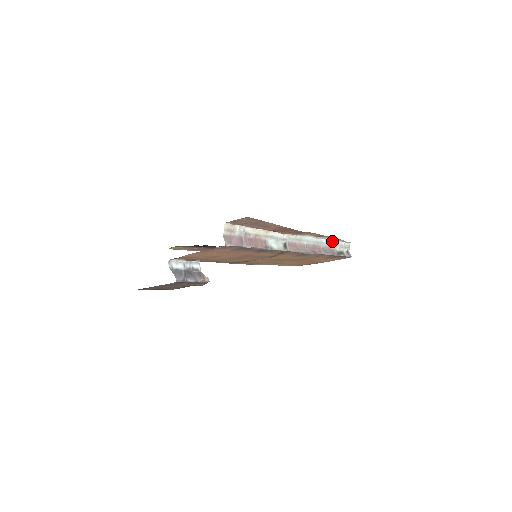
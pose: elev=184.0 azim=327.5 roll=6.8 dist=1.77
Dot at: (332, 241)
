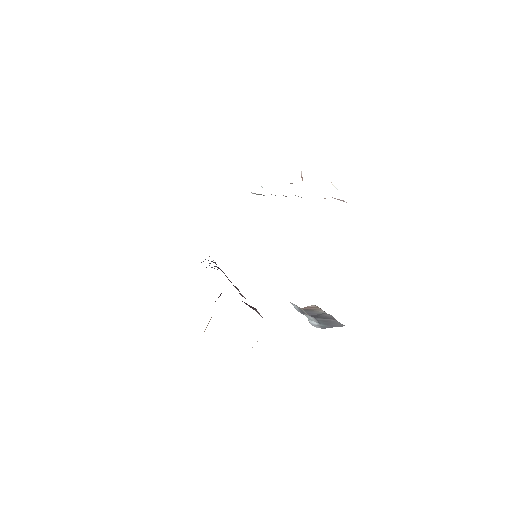
Dot at: occluded
